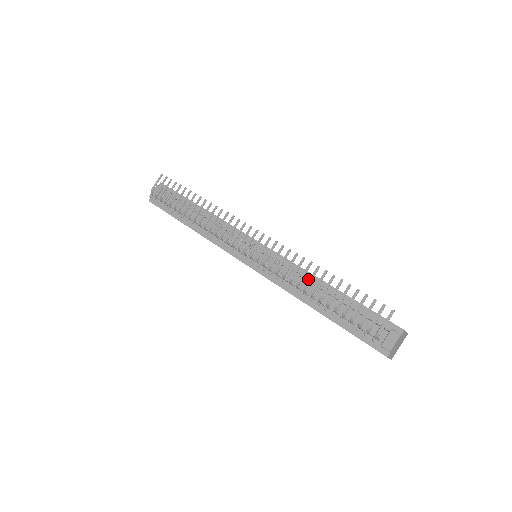
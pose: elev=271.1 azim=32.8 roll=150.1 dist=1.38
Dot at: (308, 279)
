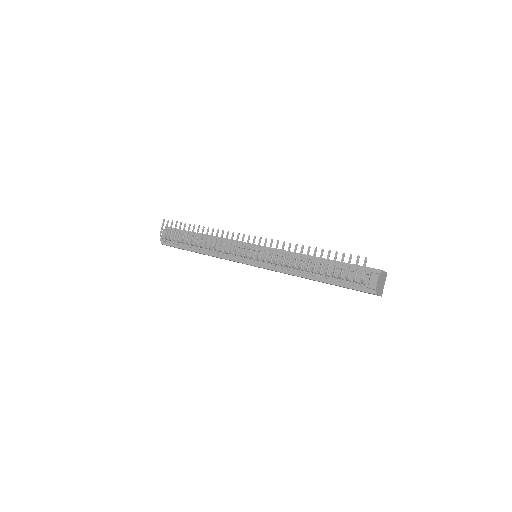
Dot at: occluded
